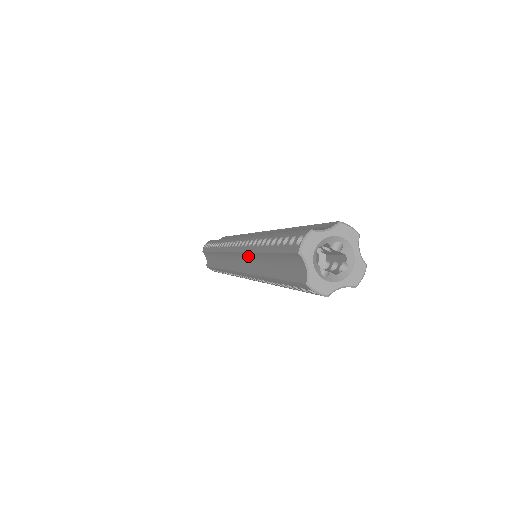
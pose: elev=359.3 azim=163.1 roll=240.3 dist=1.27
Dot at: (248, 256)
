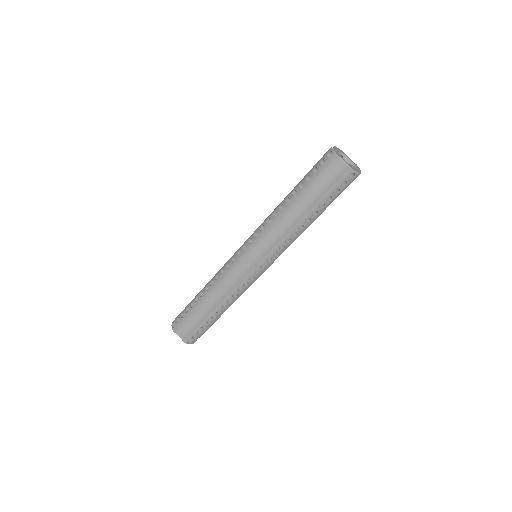
Dot at: (270, 232)
